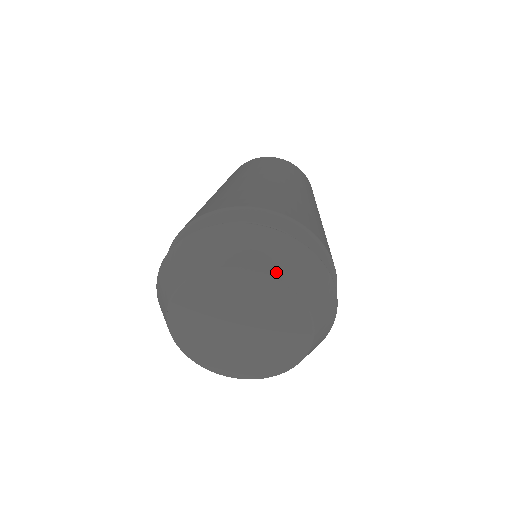
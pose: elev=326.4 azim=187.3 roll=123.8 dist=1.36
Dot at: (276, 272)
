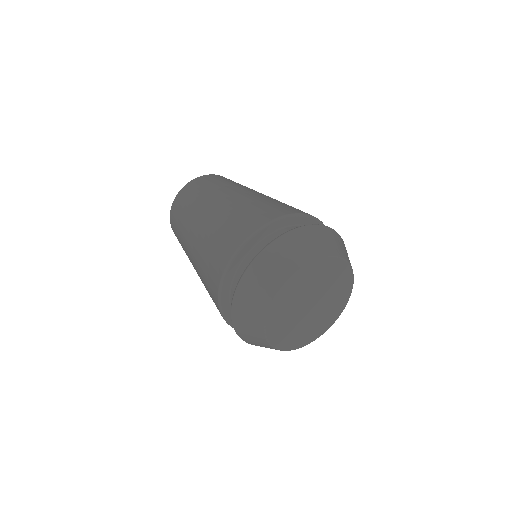
Dot at: (343, 255)
